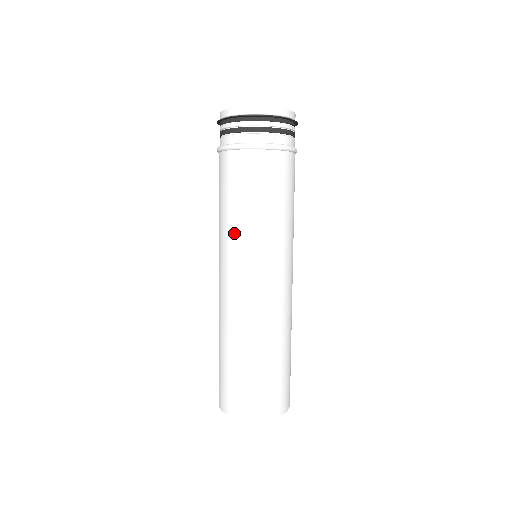
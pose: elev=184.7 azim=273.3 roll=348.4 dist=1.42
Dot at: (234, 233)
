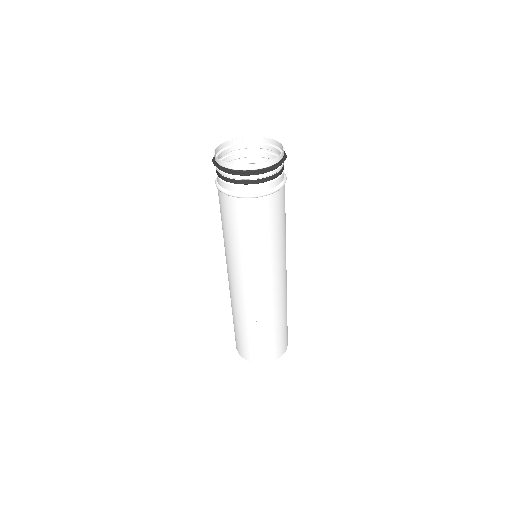
Dot at: (233, 253)
